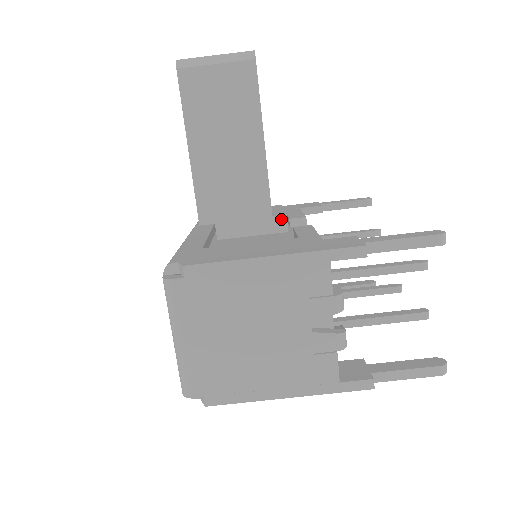
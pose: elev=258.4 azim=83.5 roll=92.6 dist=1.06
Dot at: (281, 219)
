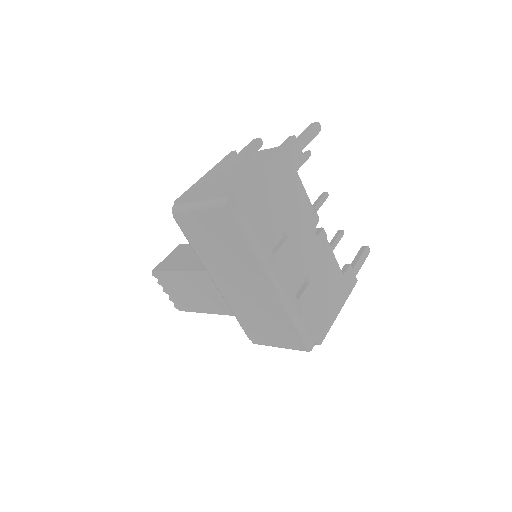
Dot at: occluded
